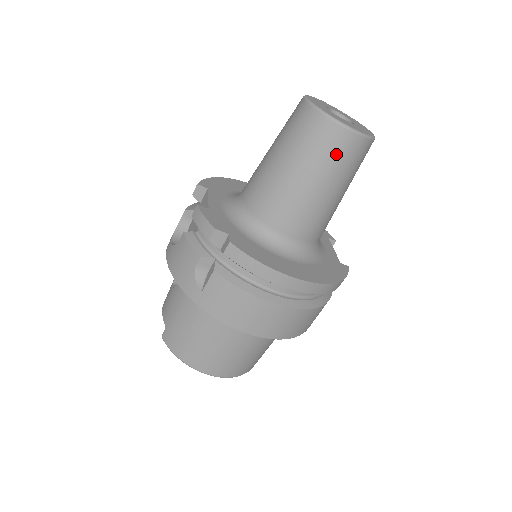
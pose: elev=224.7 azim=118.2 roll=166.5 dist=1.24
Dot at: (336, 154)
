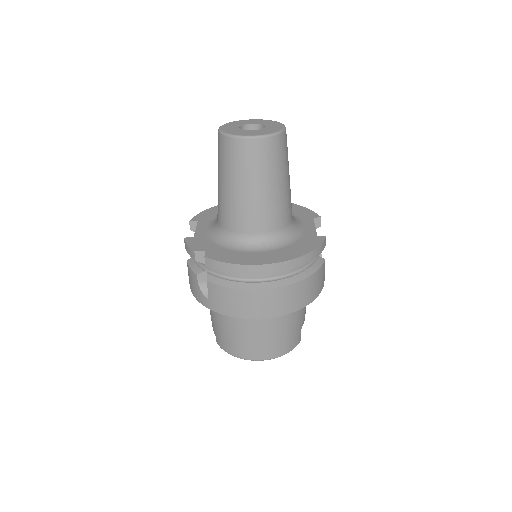
Dot at: (251, 160)
